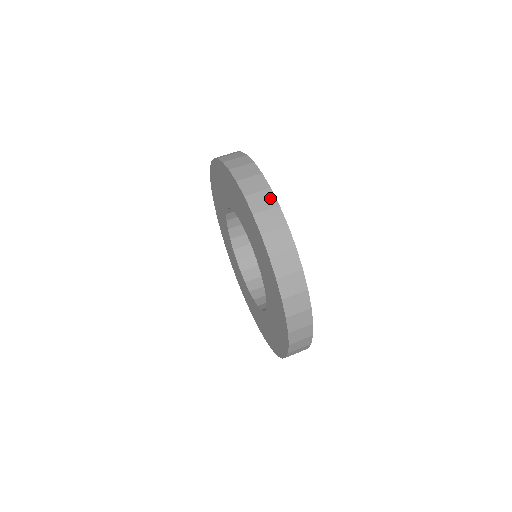
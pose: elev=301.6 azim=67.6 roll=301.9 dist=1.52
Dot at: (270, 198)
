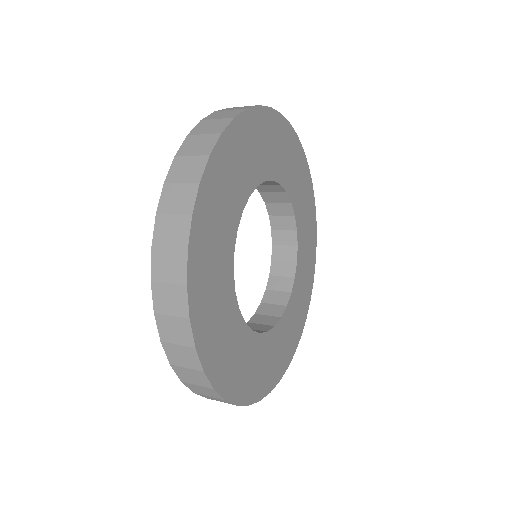
Dot at: (234, 113)
